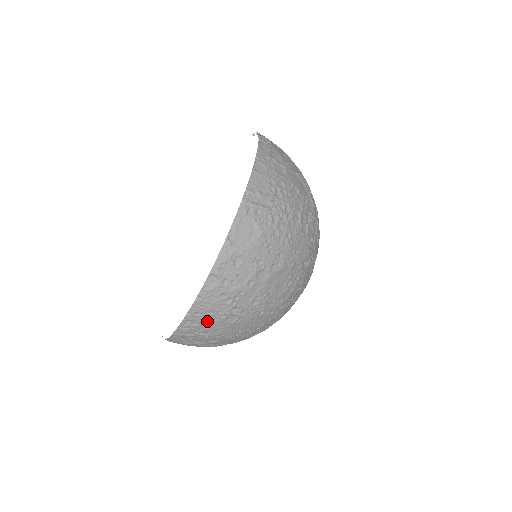
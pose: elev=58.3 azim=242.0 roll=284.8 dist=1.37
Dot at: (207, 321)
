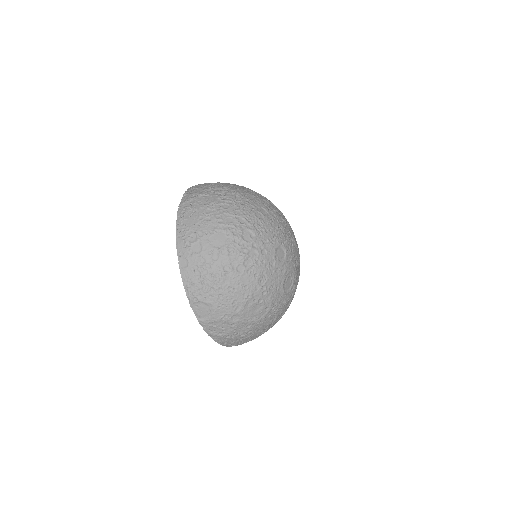
Dot at: (238, 342)
